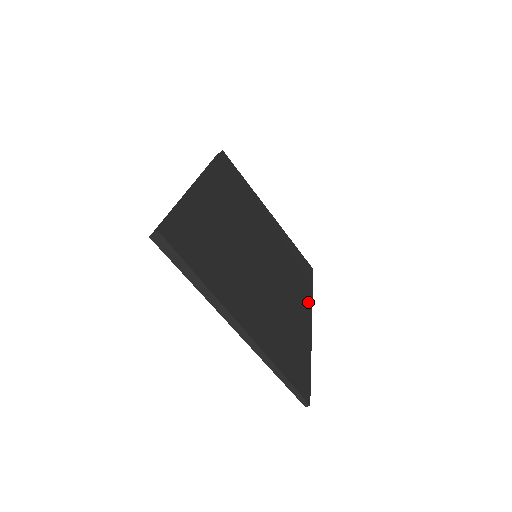
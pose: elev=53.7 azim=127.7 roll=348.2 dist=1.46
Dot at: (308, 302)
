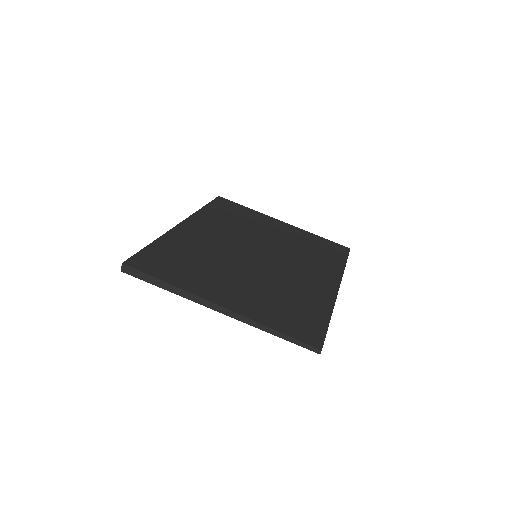
Dot at: (335, 274)
